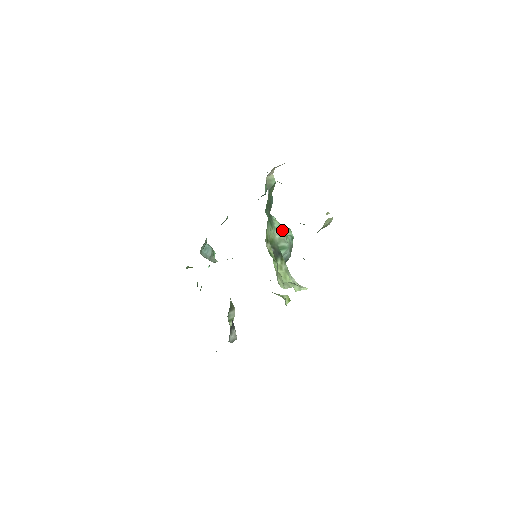
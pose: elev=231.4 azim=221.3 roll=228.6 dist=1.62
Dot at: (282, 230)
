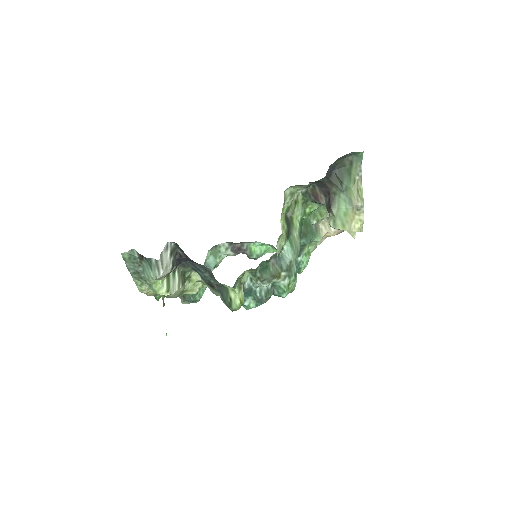
Dot at: (299, 248)
